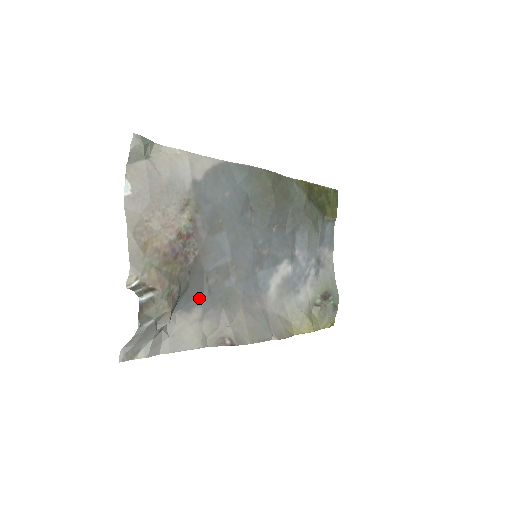
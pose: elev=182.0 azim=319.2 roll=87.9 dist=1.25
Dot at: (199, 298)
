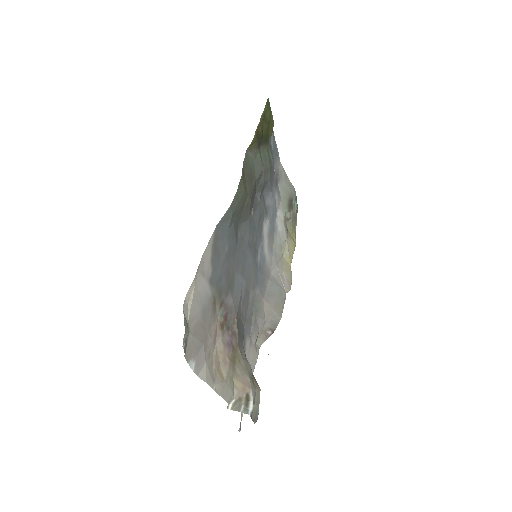
Dot at: (244, 334)
